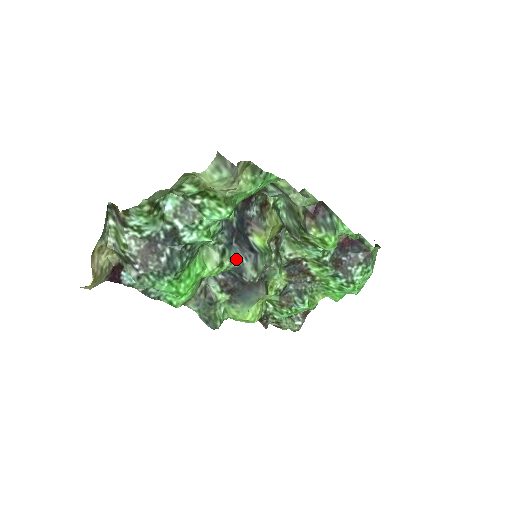
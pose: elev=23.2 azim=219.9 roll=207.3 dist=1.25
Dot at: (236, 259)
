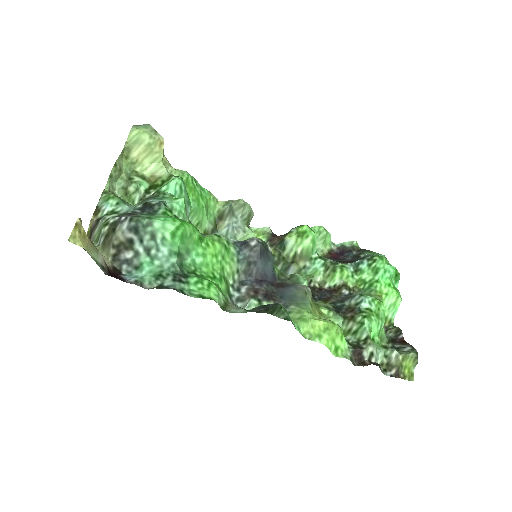
Dot at: occluded
